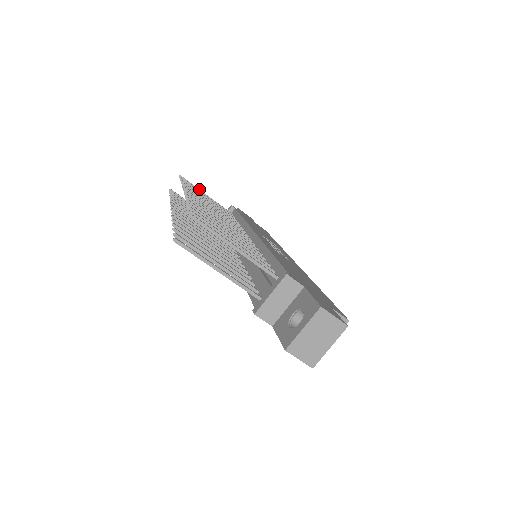
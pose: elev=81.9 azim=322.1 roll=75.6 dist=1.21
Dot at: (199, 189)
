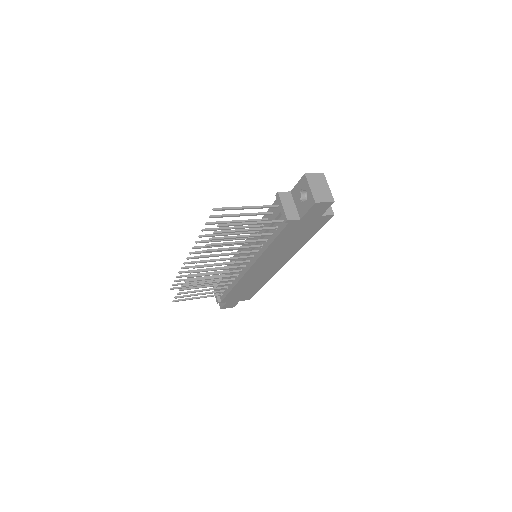
Dot at: (187, 286)
